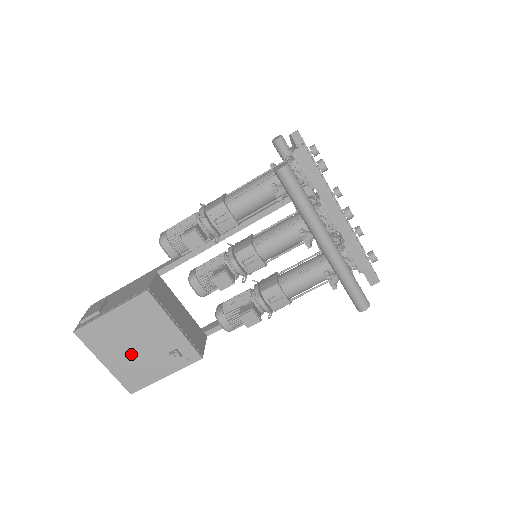
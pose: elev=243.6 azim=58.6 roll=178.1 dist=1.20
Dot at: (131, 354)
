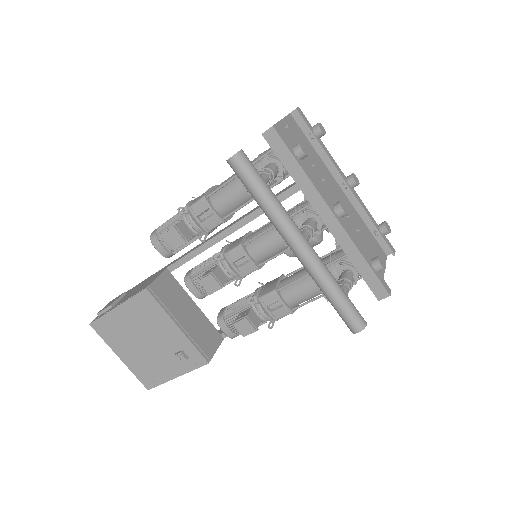
Dot at: (142, 351)
